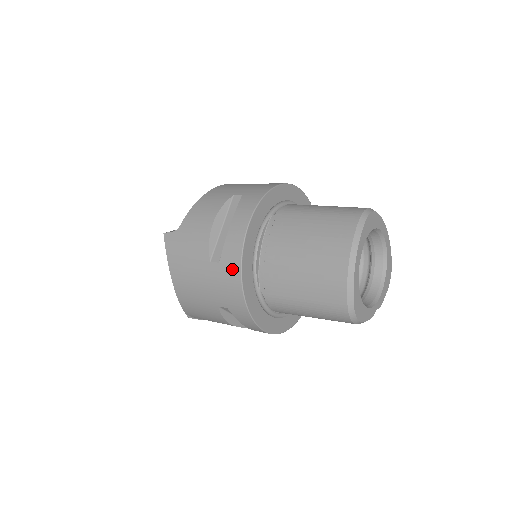
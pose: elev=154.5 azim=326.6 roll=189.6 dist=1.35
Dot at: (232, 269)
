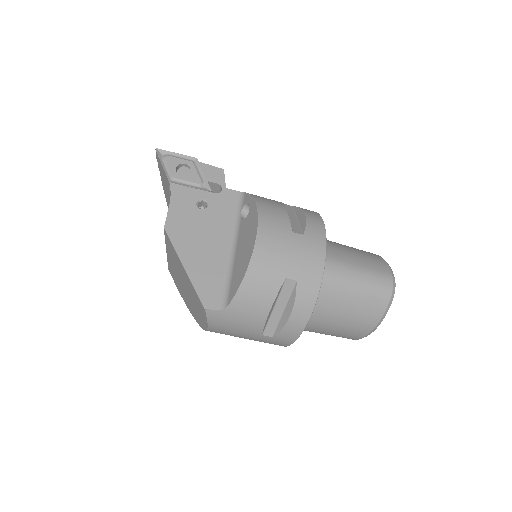
Dot at: (284, 342)
